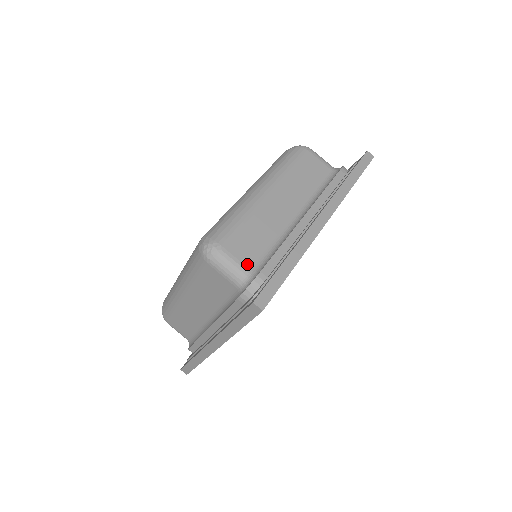
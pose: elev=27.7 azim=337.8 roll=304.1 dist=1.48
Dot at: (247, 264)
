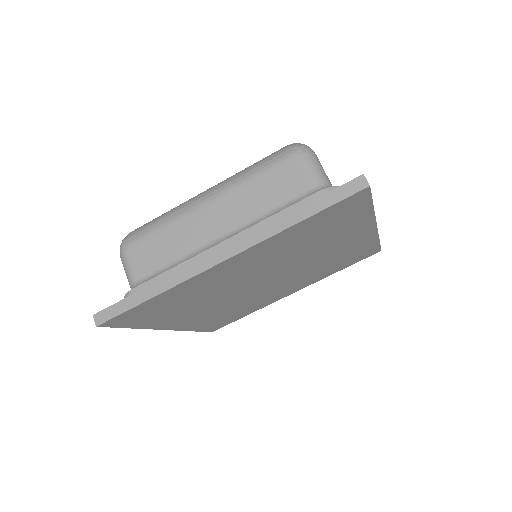
Dot at: occluded
